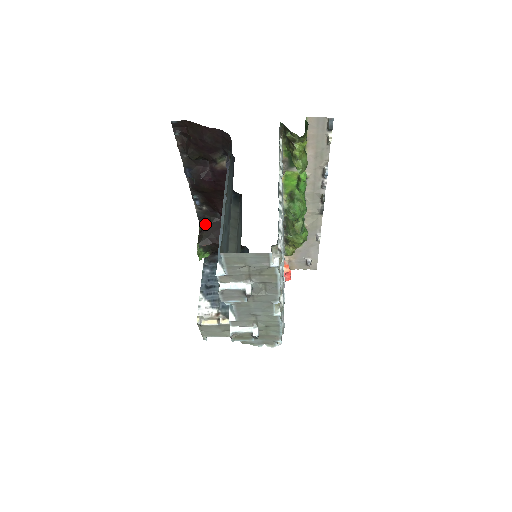
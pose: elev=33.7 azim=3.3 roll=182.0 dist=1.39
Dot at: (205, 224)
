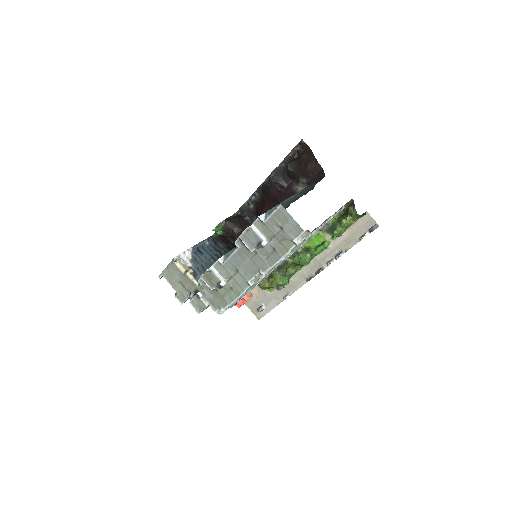
Dot at: (240, 216)
